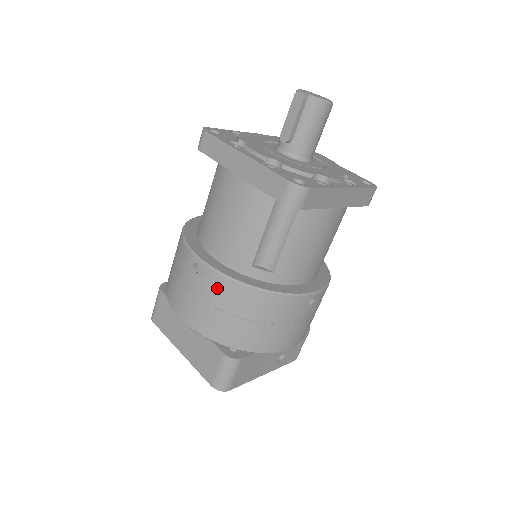
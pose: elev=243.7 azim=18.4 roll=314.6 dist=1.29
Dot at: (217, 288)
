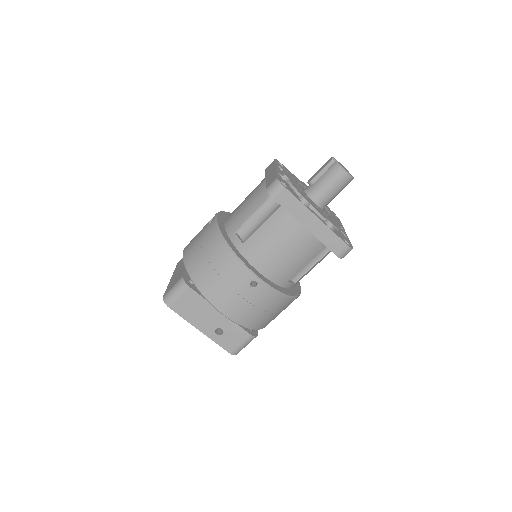
Dot at: (209, 232)
